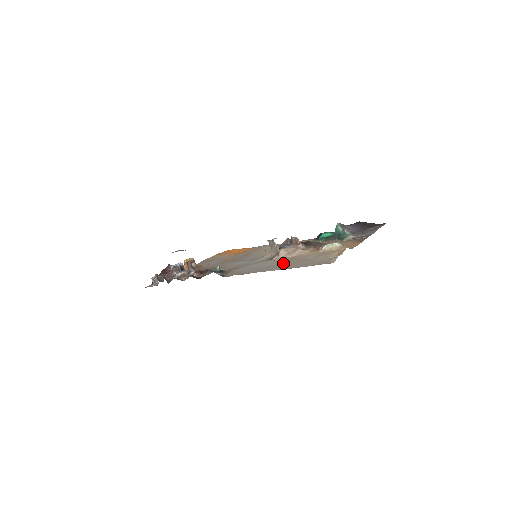
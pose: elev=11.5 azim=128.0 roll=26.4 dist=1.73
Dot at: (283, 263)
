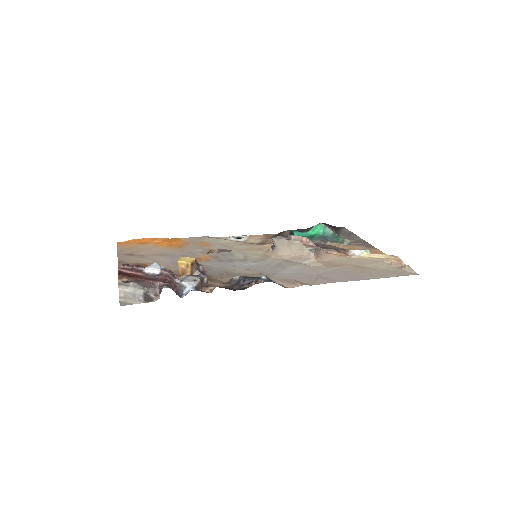
Dot at: (339, 270)
